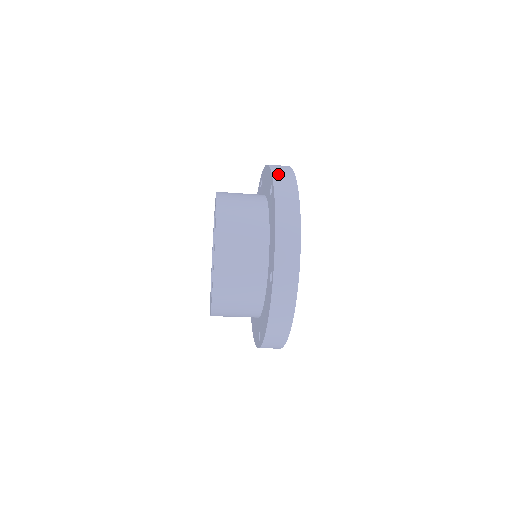
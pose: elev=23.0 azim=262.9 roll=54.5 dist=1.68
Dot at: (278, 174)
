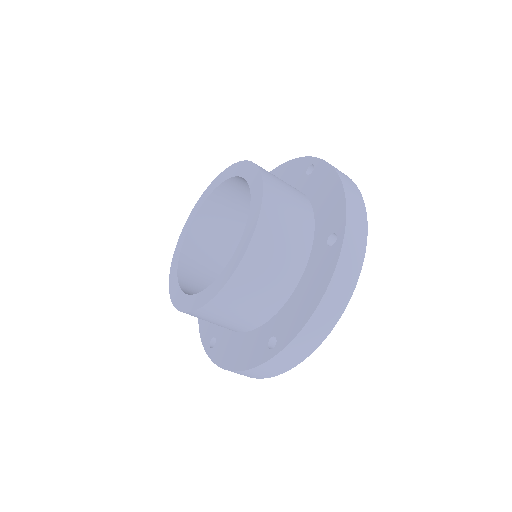
Dot at: (352, 226)
